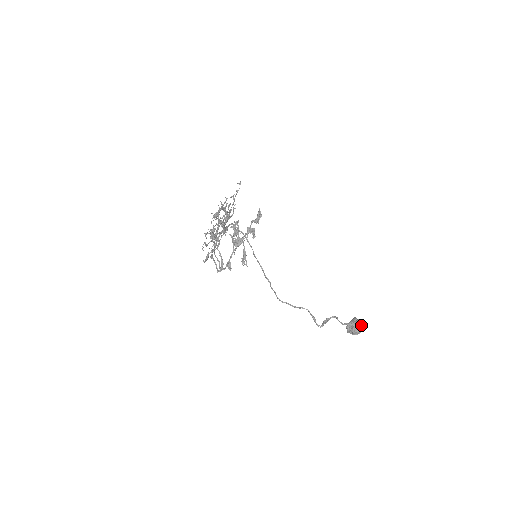
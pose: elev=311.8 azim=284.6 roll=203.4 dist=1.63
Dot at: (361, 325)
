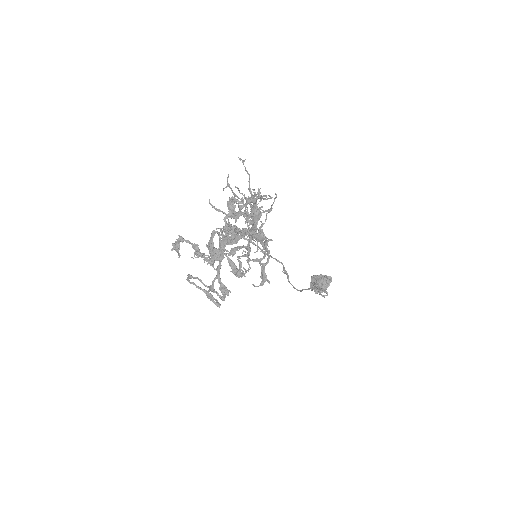
Dot at: (327, 278)
